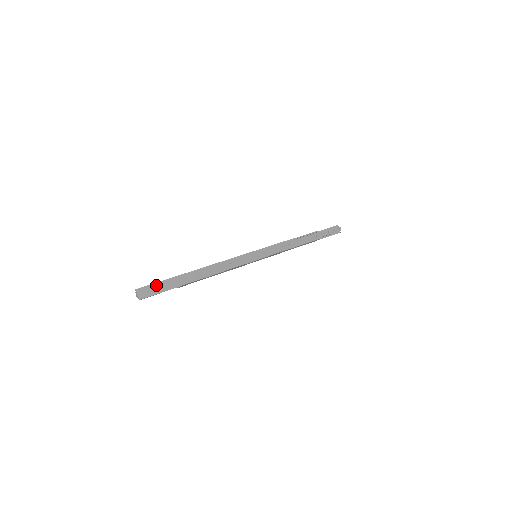
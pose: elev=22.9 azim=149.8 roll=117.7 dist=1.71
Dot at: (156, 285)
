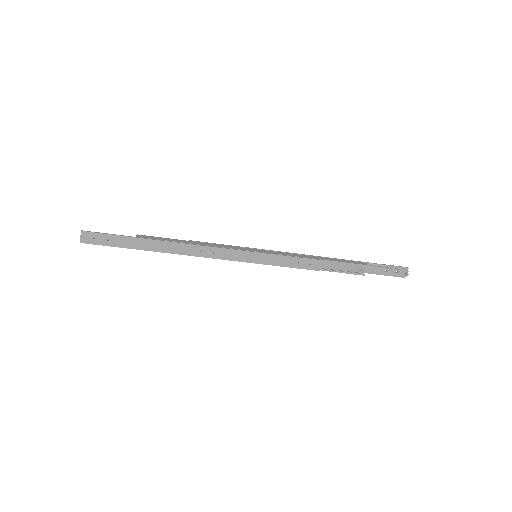
Dot at: (107, 236)
